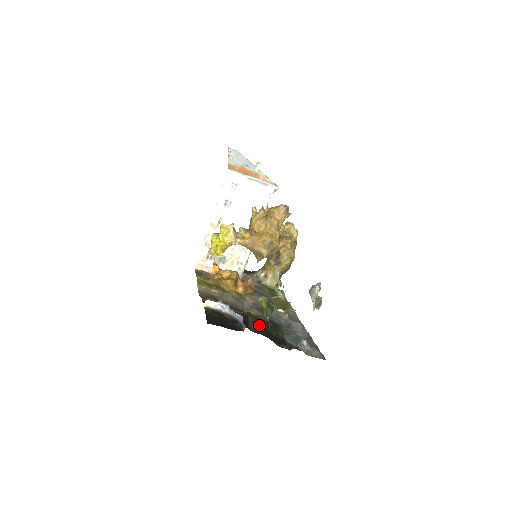
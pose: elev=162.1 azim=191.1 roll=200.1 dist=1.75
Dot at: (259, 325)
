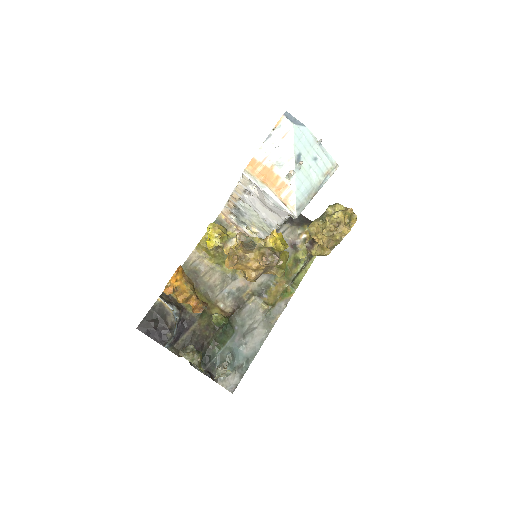
Dot at: (196, 337)
